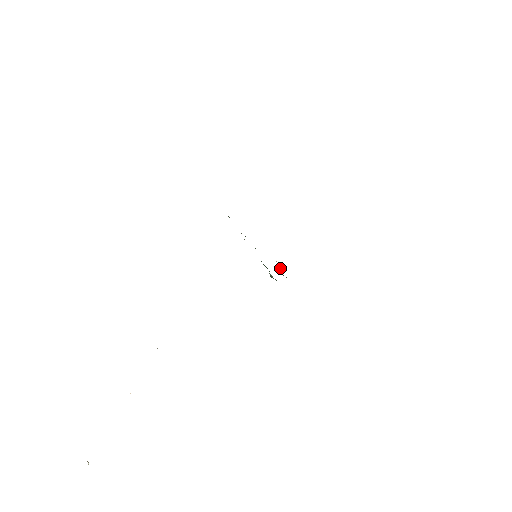
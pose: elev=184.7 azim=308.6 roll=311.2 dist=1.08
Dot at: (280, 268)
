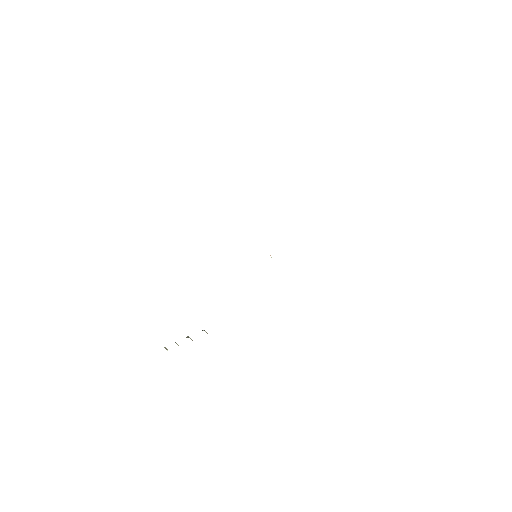
Dot at: occluded
